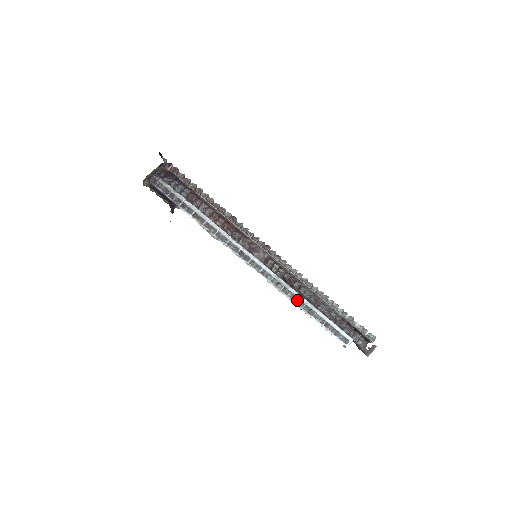
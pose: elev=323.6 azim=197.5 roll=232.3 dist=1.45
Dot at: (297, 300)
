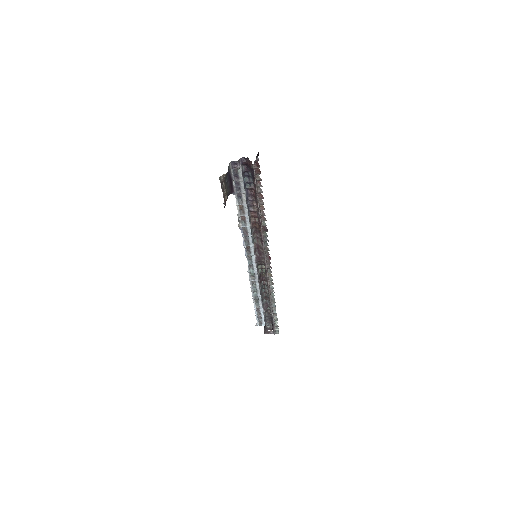
Dot at: (255, 290)
